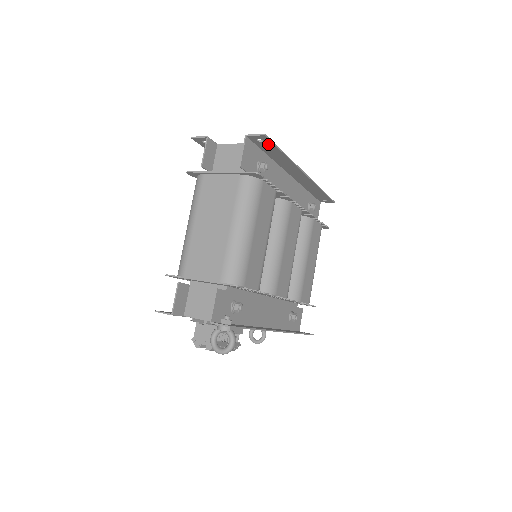
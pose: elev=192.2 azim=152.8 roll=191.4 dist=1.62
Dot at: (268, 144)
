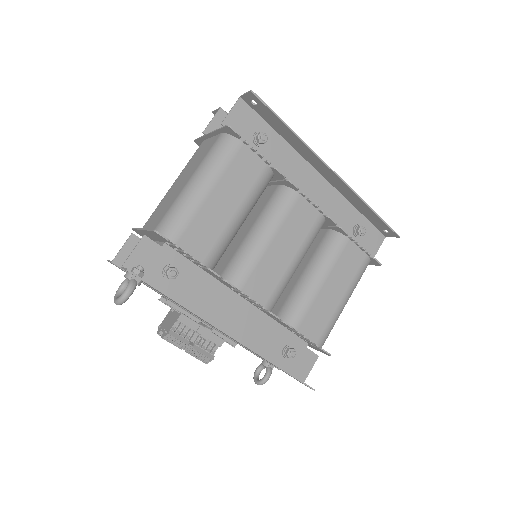
Dot at: (264, 109)
